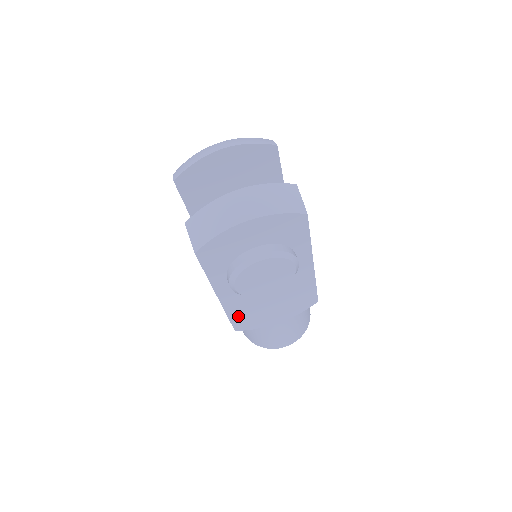
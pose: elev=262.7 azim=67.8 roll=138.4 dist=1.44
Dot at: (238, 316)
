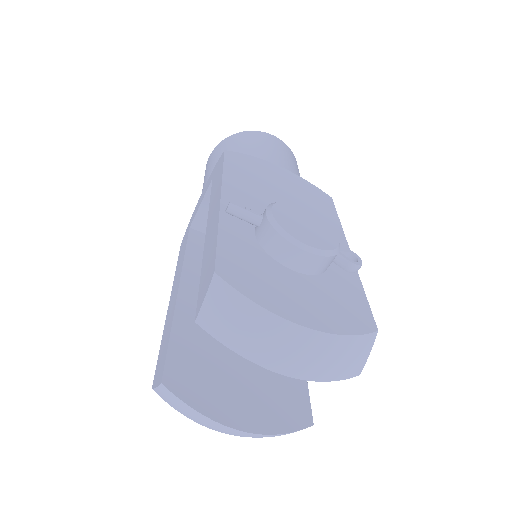
Dot at: occluded
